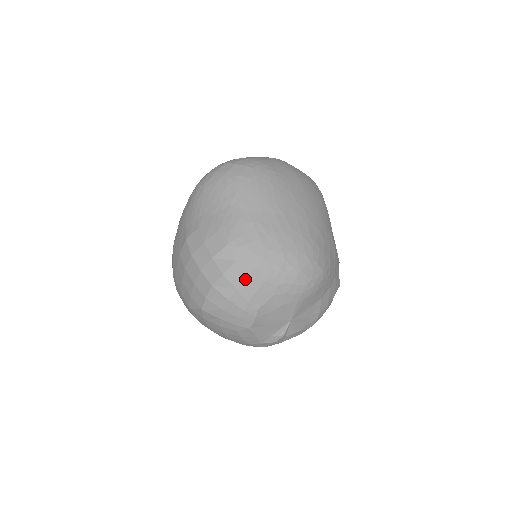
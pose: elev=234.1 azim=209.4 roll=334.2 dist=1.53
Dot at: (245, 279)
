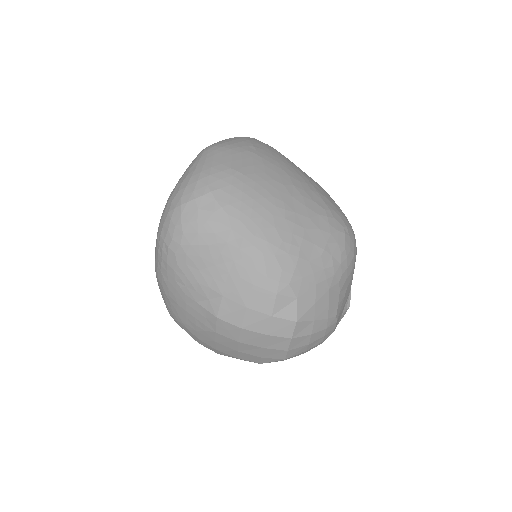
Dot at: (315, 305)
